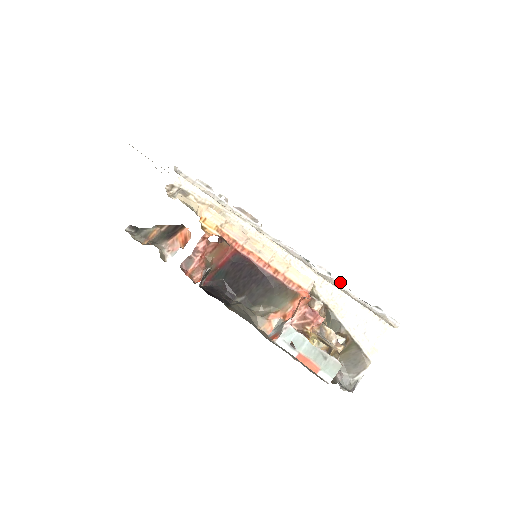
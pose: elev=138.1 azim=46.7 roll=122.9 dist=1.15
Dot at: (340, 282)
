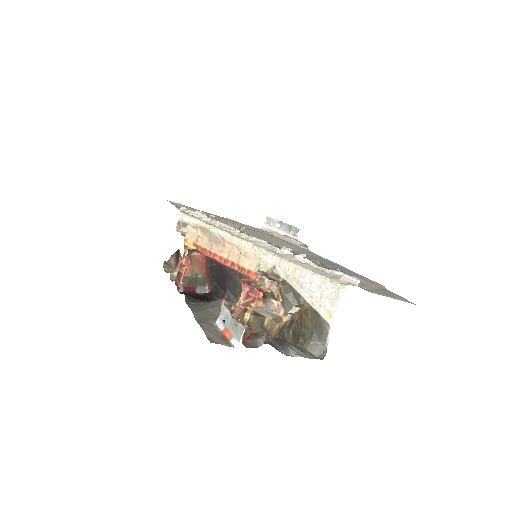
Dot at: (302, 256)
